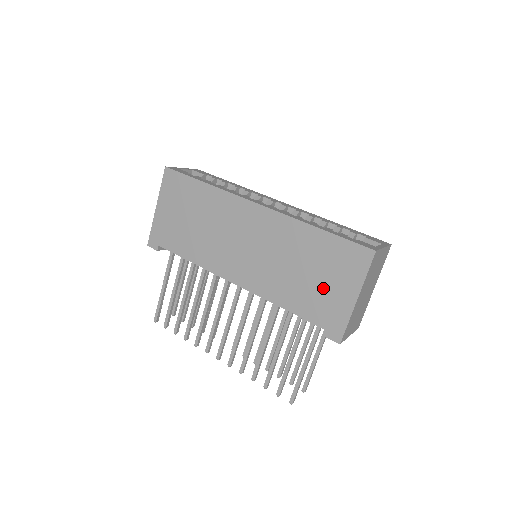
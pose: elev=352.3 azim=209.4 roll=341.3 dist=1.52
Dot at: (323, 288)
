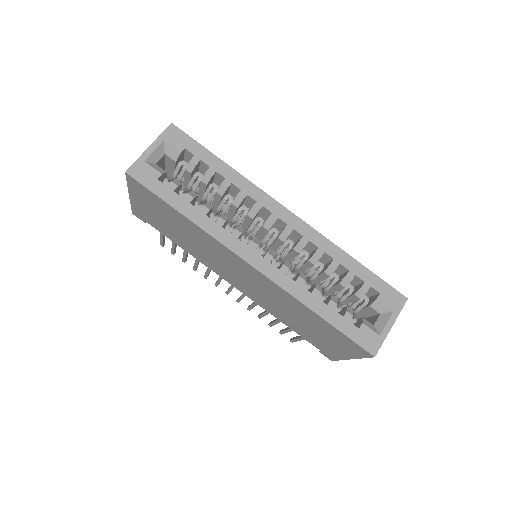
Dot at: (320, 338)
